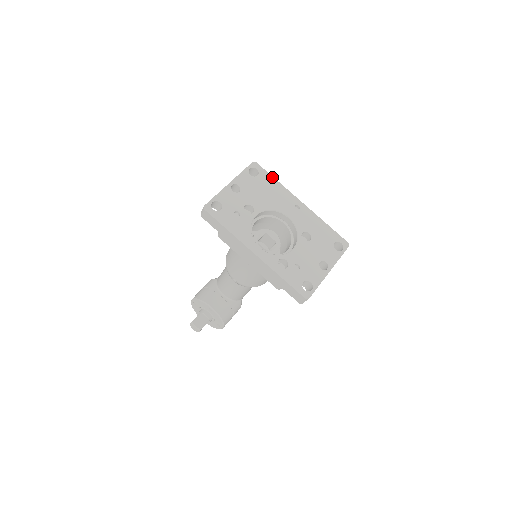
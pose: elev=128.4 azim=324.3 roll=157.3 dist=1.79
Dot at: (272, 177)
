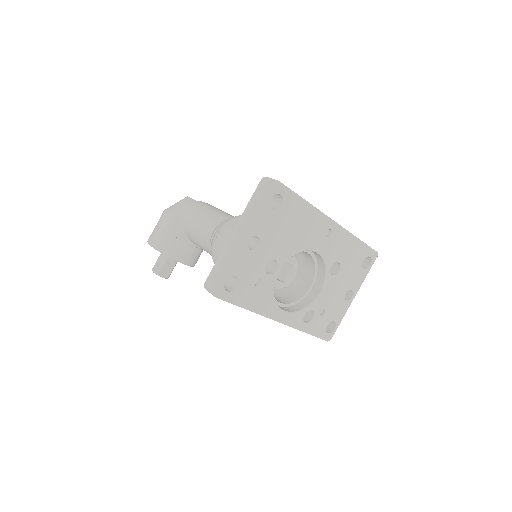
Dot at: (300, 198)
